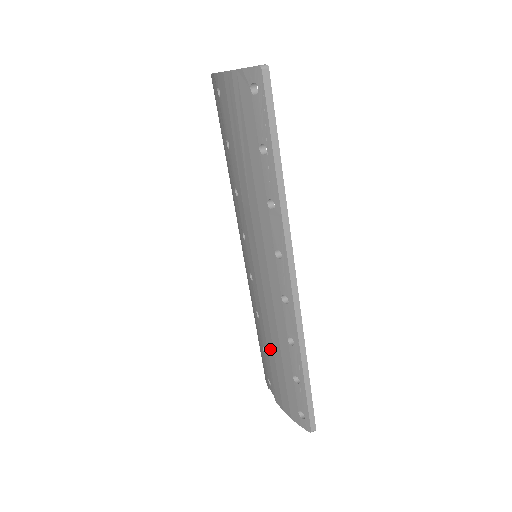
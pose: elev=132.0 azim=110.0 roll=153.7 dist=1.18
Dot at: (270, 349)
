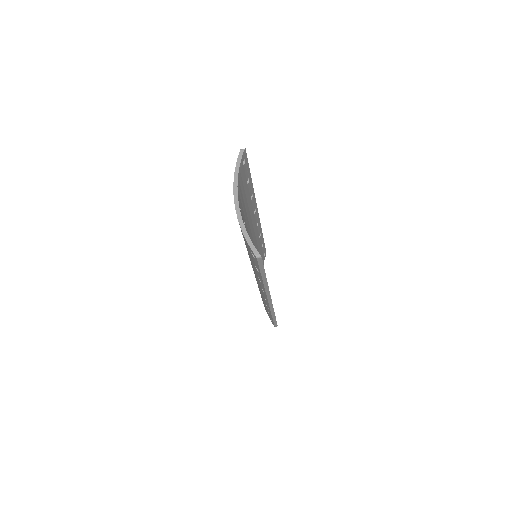
Dot at: occluded
